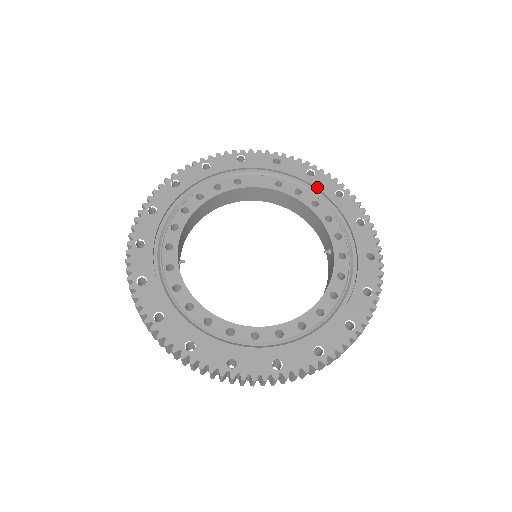
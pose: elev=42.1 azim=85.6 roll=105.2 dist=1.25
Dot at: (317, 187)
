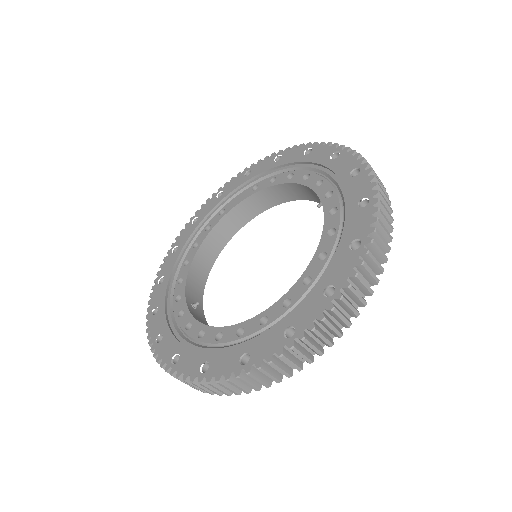
Dot at: (286, 163)
